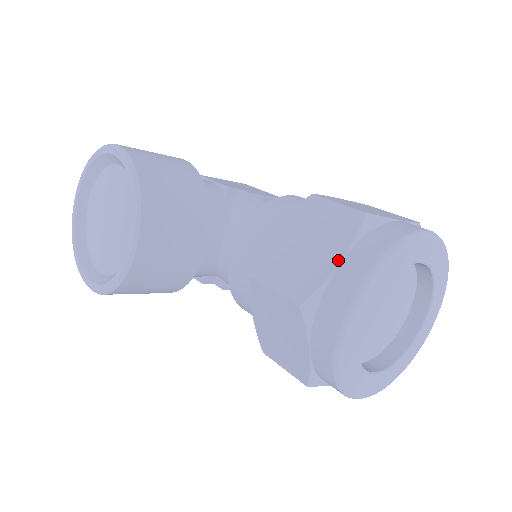
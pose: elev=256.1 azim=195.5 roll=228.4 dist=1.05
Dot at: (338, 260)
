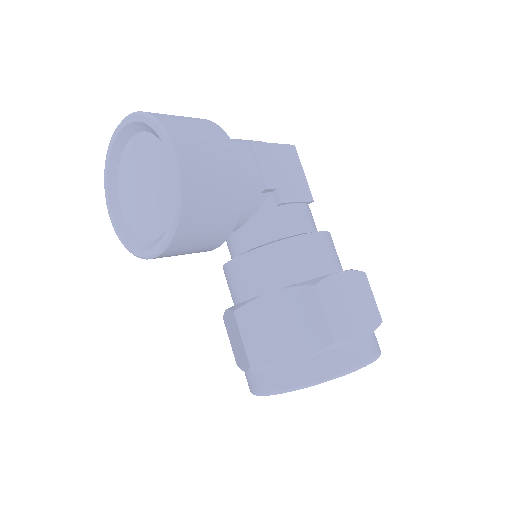
Dot at: (293, 359)
